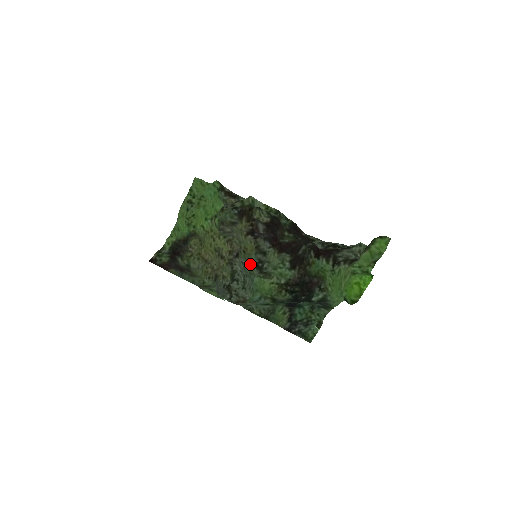
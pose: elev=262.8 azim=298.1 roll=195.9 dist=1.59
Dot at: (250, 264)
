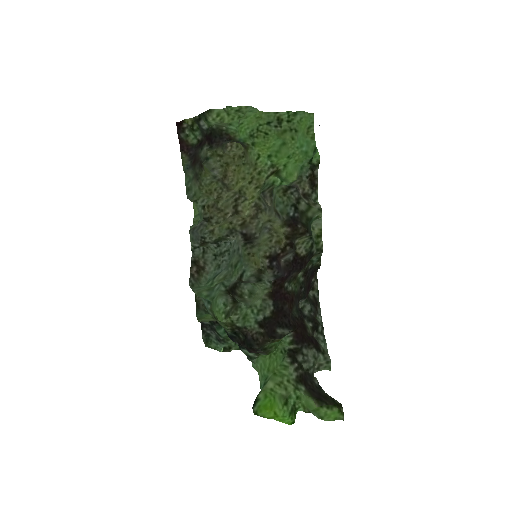
Dot at: (240, 265)
